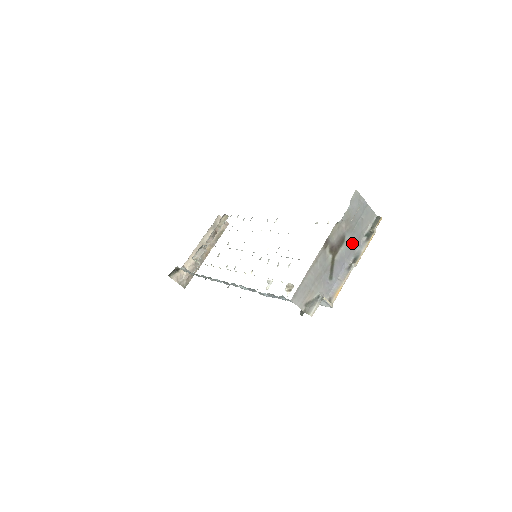
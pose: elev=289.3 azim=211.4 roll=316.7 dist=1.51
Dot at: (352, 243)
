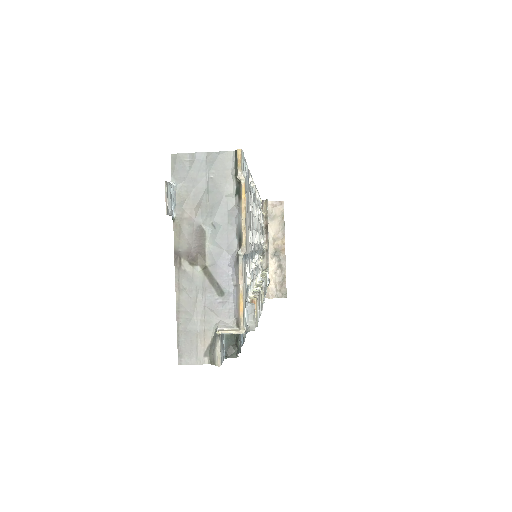
Dot at: (220, 223)
